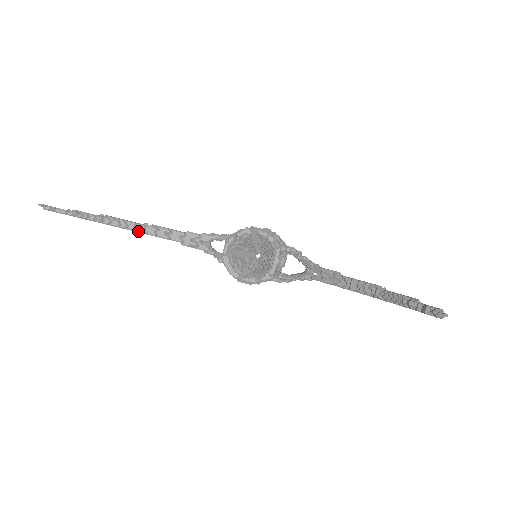
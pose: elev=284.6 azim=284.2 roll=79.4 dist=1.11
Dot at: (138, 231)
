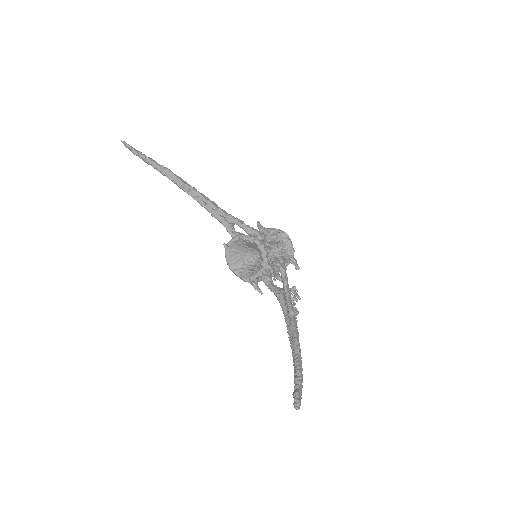
Dot at: (184, 190)
